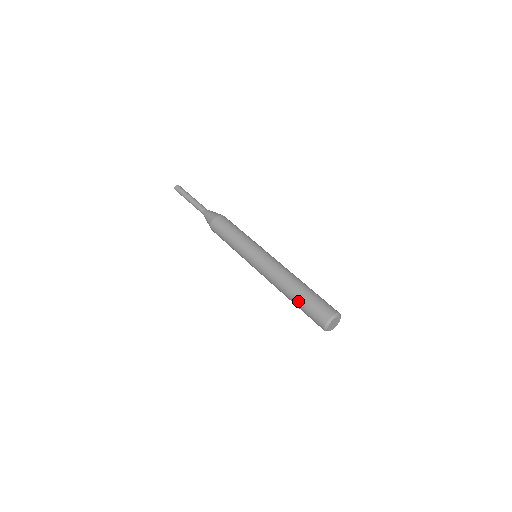
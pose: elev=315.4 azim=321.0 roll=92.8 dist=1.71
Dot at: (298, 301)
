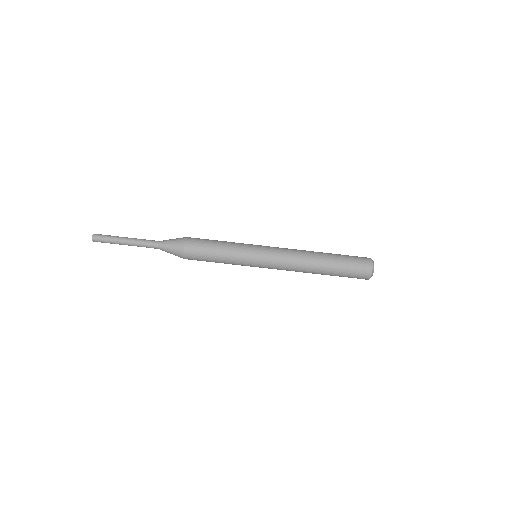
Dot at: (334, 272)
